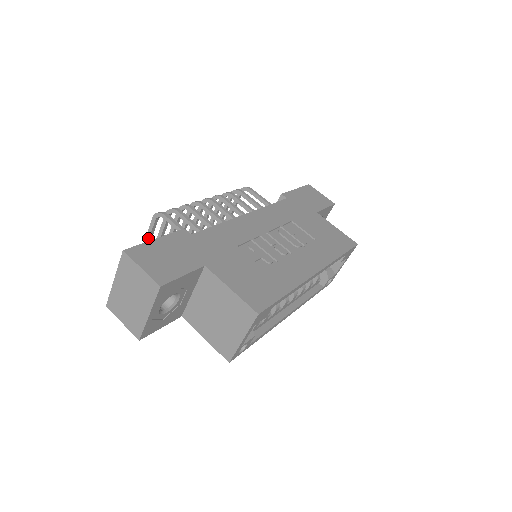
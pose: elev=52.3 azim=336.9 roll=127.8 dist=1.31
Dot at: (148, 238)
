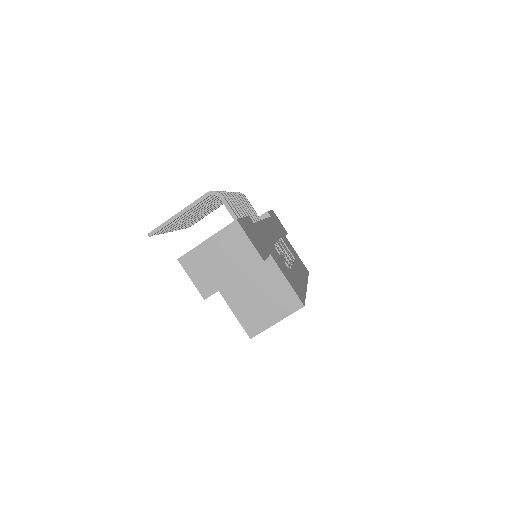
Dot at: (190, 208)
